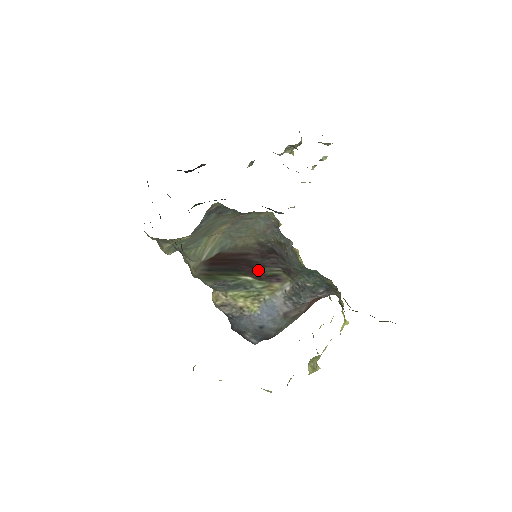
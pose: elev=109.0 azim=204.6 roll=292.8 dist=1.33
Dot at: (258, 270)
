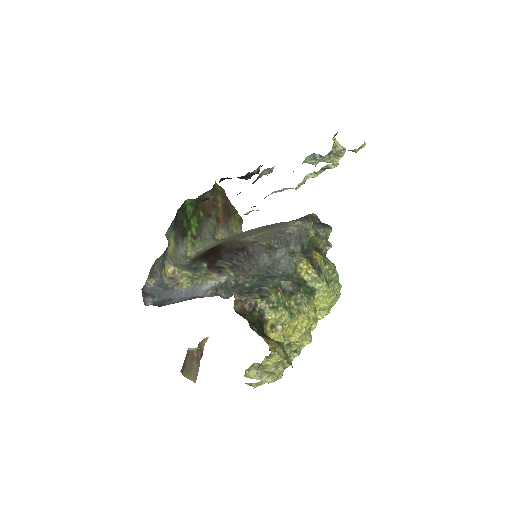
Dot at: (215, 261)
